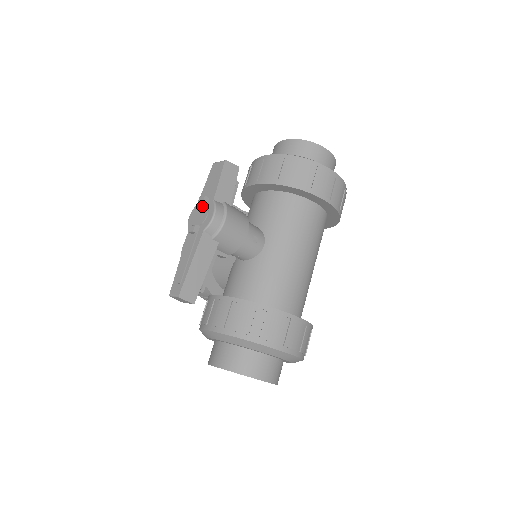
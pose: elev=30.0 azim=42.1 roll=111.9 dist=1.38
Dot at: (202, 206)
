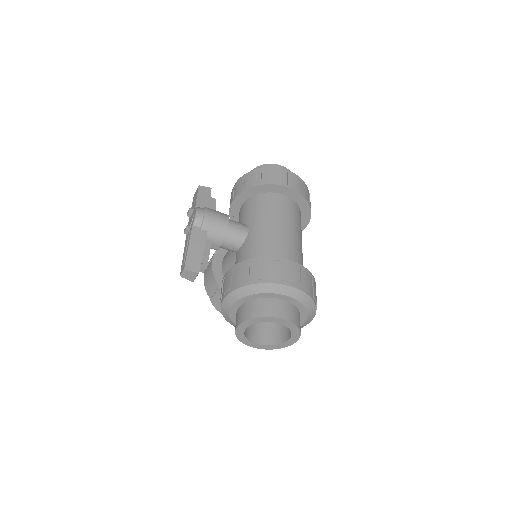
Dot at: (190, 216)
